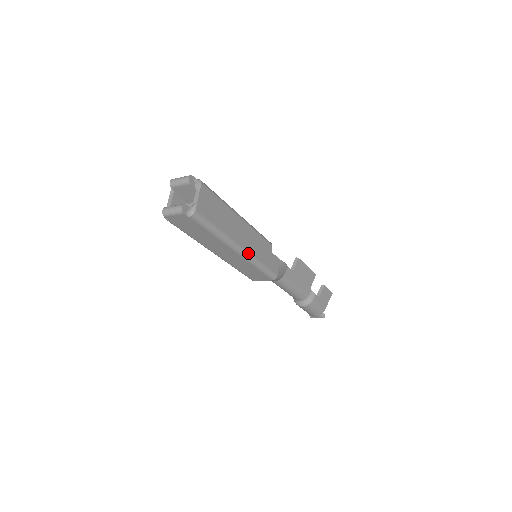
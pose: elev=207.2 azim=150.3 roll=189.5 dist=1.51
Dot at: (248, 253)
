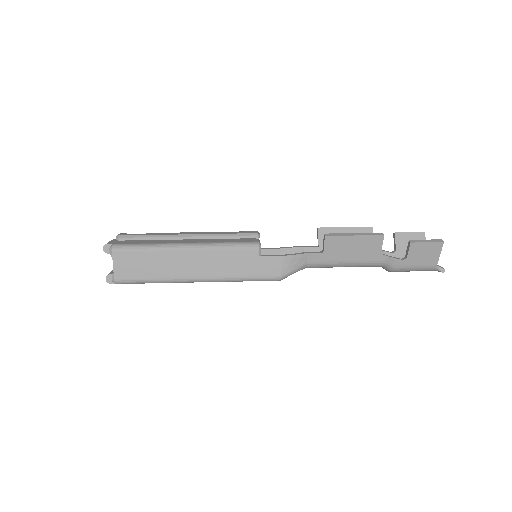
Dot at: (212, 278)
